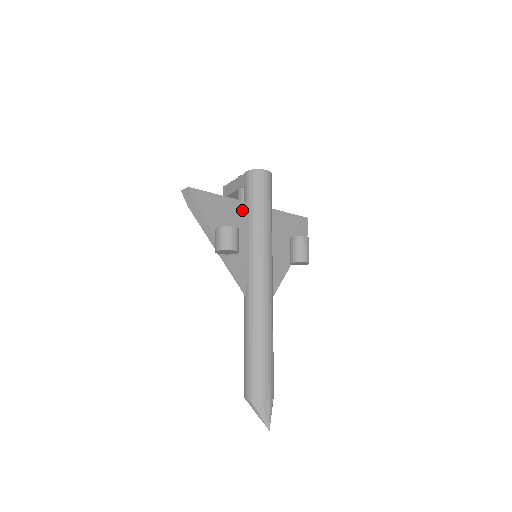
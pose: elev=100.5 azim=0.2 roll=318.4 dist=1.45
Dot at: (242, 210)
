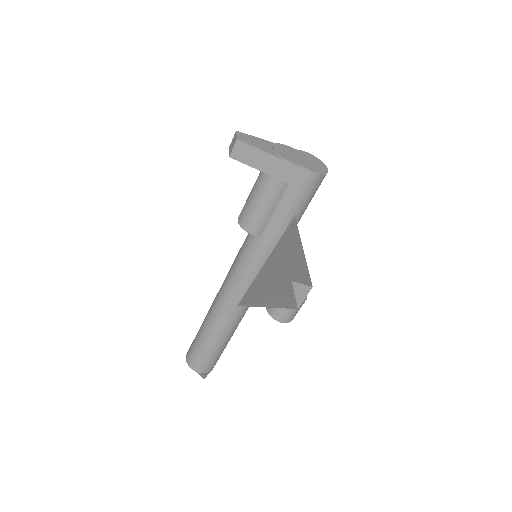
Dot at: (290, 234)
